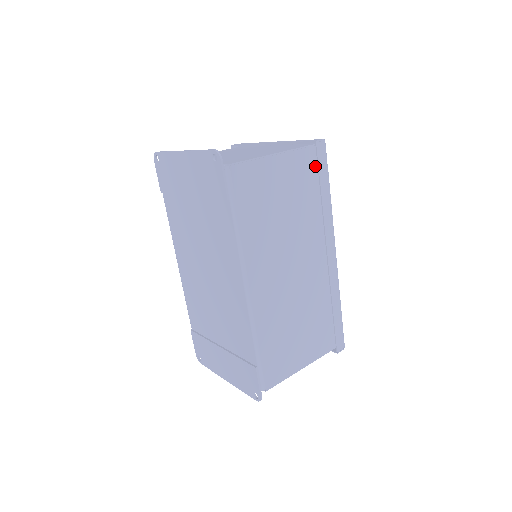
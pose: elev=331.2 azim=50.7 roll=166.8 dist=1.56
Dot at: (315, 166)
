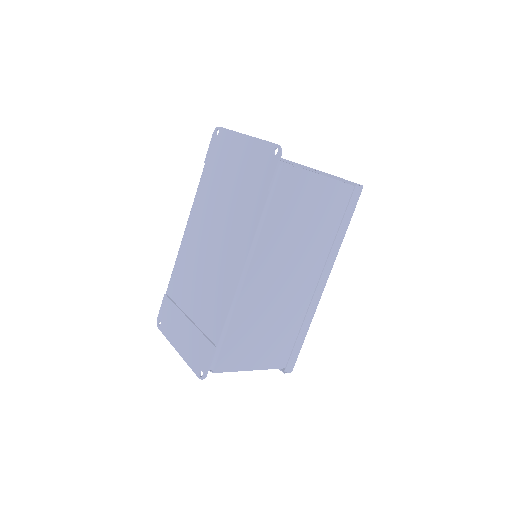
Dot at: (345, 203)
